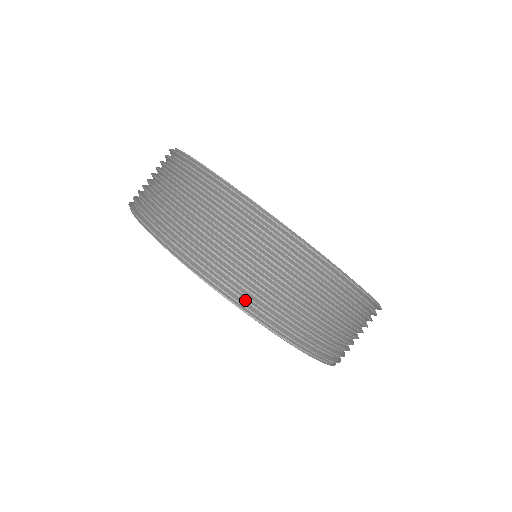
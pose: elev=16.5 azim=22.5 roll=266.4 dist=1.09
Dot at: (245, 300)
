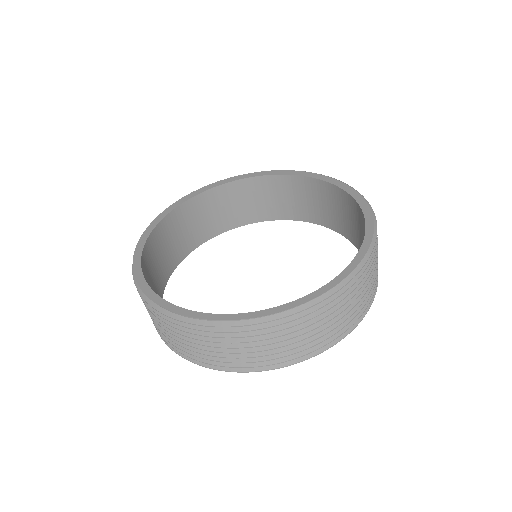
Dot at: (356, 319)
